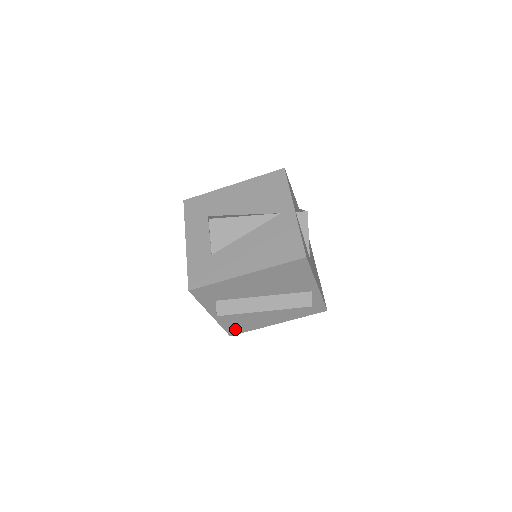
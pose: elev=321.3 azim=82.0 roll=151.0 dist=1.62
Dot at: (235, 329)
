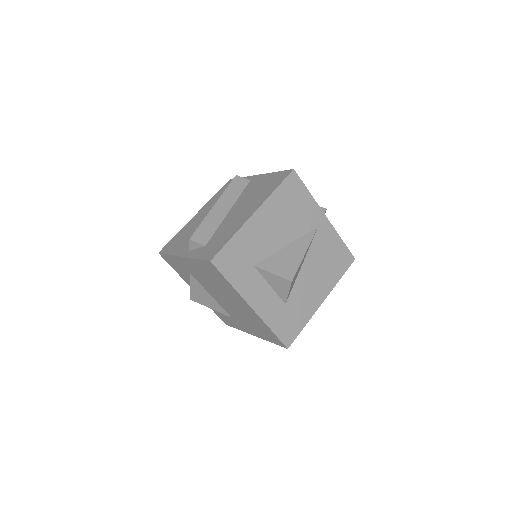
Dot at: occluded
